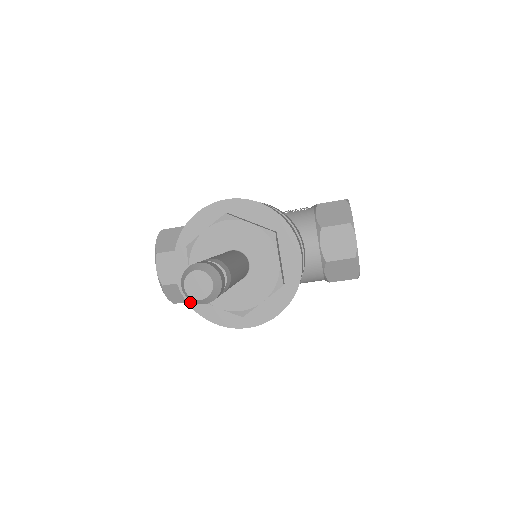
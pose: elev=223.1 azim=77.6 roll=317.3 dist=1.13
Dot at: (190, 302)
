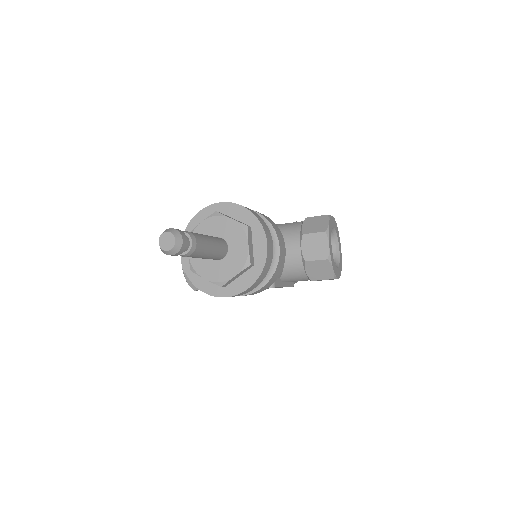
Dot at: (189, 276)
